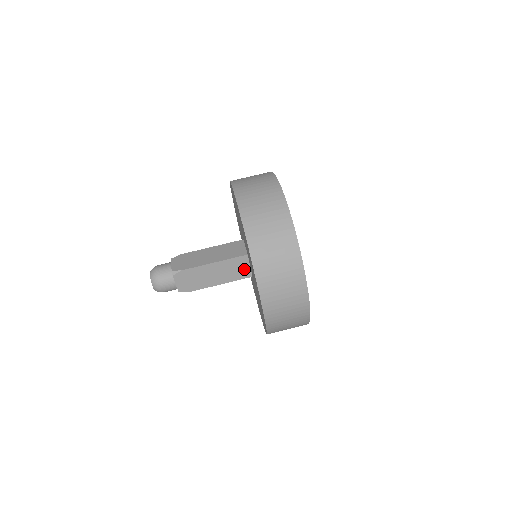
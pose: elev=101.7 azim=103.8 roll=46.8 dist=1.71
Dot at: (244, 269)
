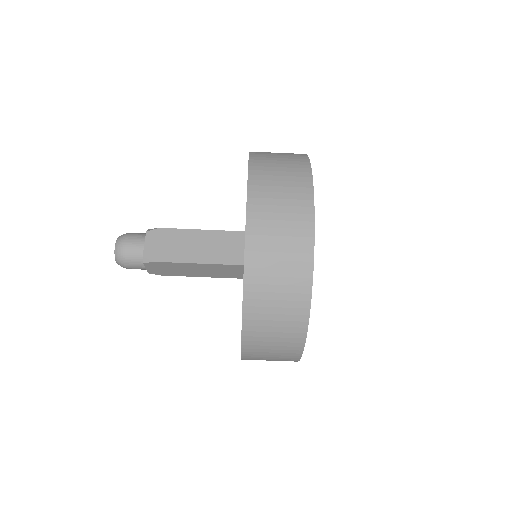
Dot at: (236, 273)
